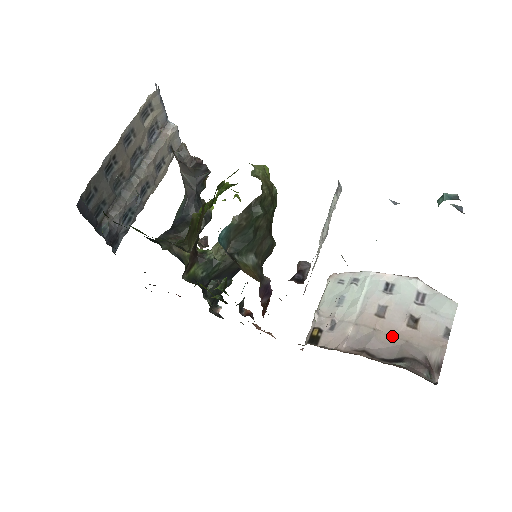
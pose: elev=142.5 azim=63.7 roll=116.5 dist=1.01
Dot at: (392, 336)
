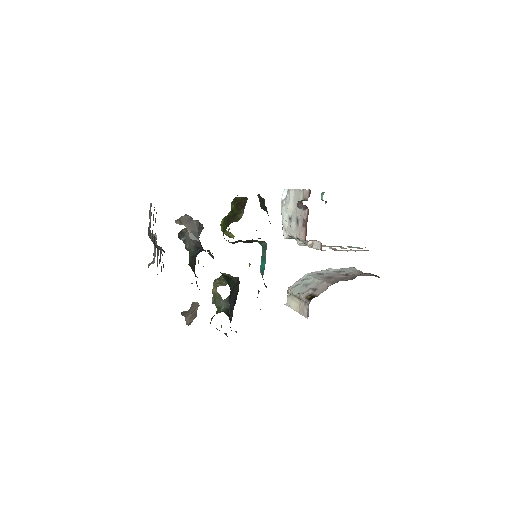
Dot at: (344, 278)
